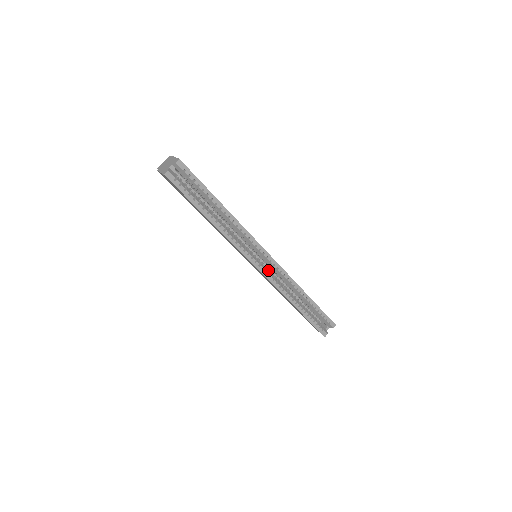
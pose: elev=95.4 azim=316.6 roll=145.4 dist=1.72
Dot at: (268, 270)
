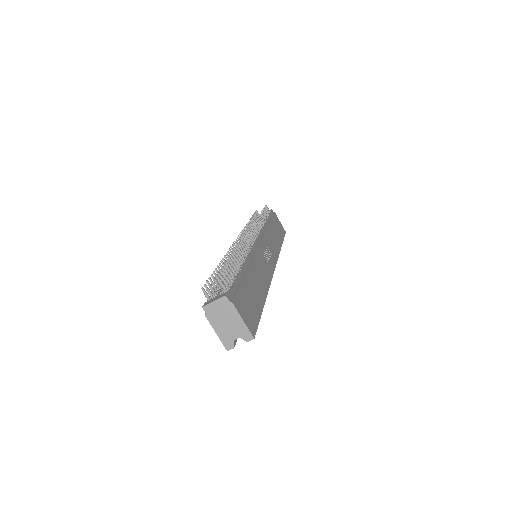
Dot at: occluded
